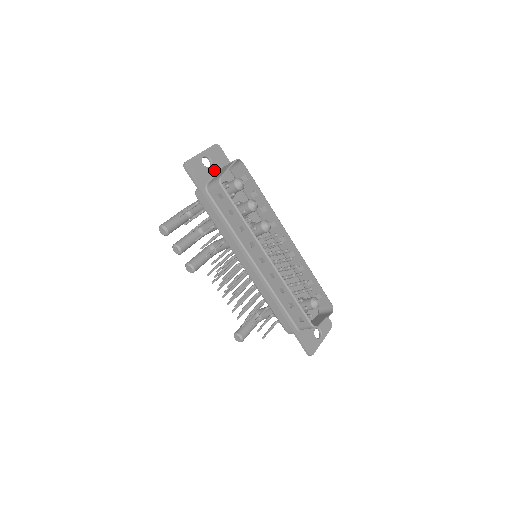
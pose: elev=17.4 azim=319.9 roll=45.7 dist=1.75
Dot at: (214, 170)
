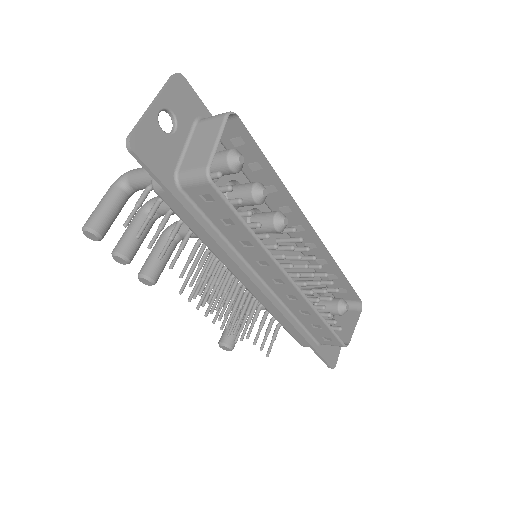
Dot at: (182, 135)
